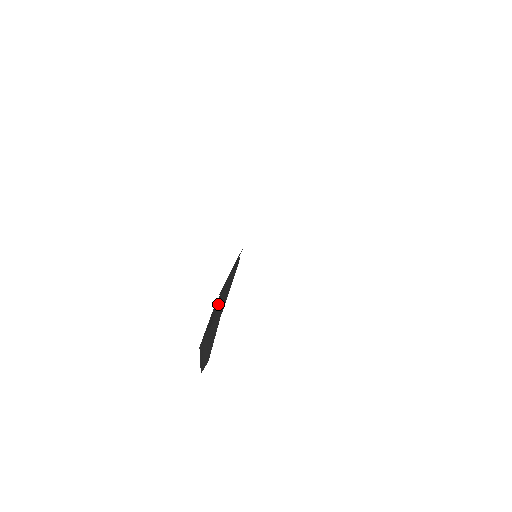
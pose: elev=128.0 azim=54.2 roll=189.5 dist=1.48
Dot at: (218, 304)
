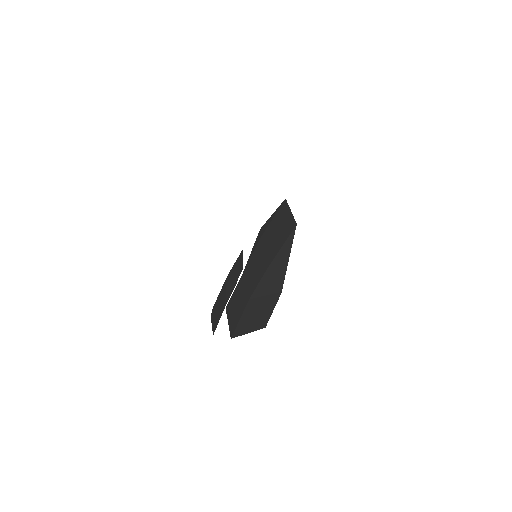
Dot at: (265, 252)
